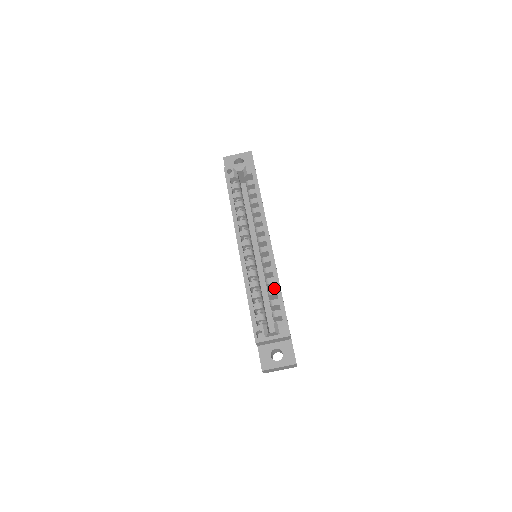
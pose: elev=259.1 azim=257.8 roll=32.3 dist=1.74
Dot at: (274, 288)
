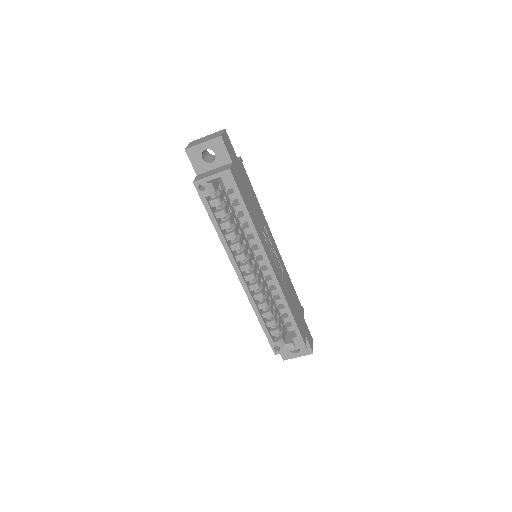
Dot at: (284, 308)
